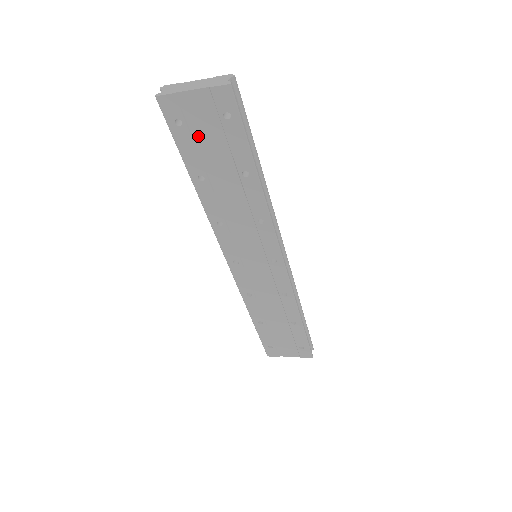
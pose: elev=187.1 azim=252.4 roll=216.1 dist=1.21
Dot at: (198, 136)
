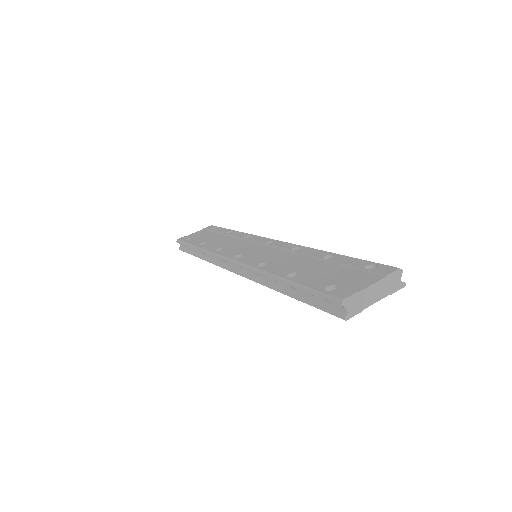
Dot at: occluded
